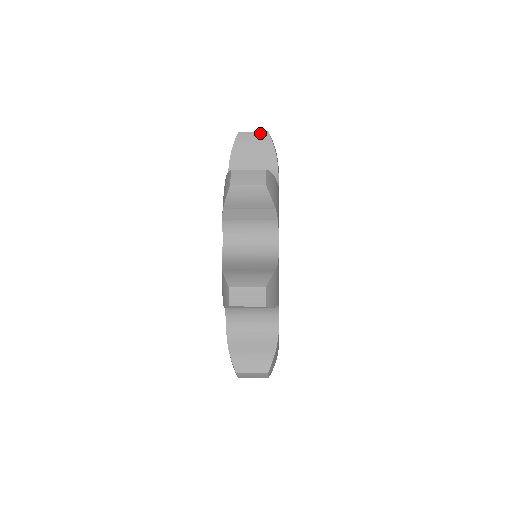
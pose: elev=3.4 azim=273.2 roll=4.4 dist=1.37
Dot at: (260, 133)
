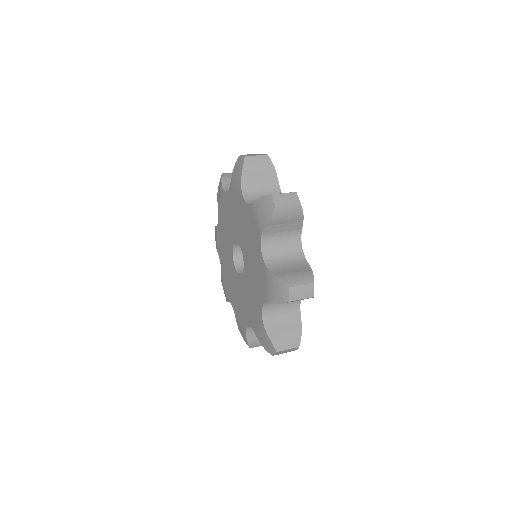
Dot at: (262, 156)
